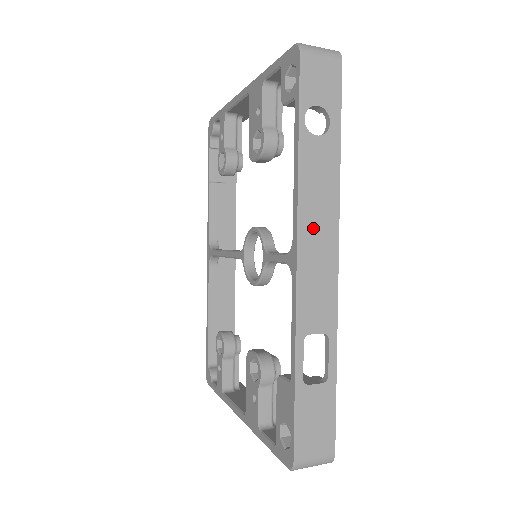
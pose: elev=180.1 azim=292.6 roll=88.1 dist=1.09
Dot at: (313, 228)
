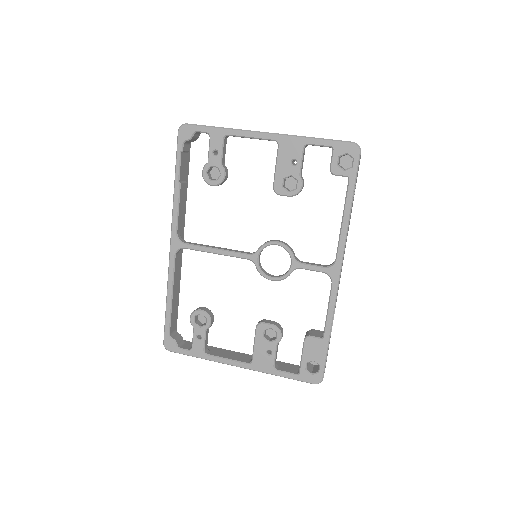
Dot at: occluded
